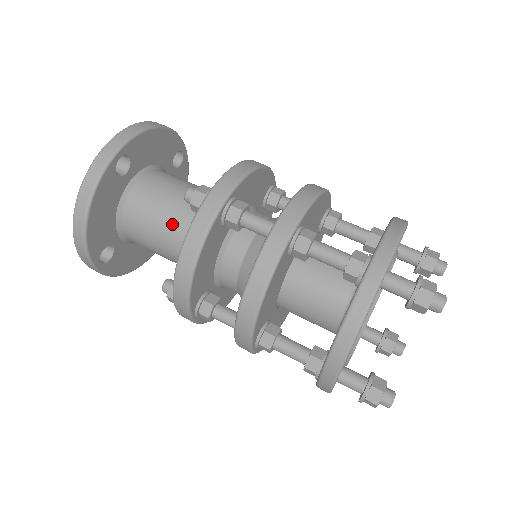
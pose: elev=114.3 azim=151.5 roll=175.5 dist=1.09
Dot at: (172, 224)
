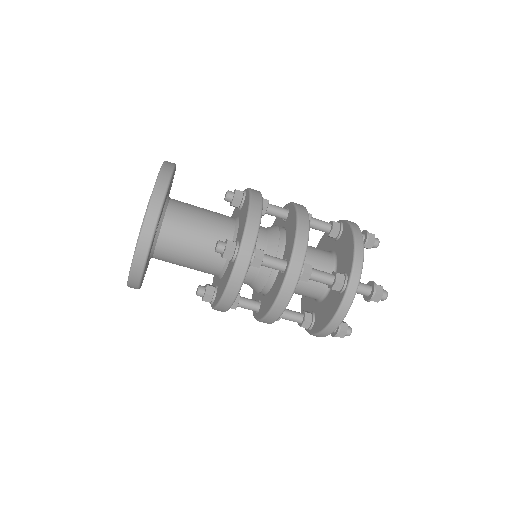
Dot at: (200, 257)
